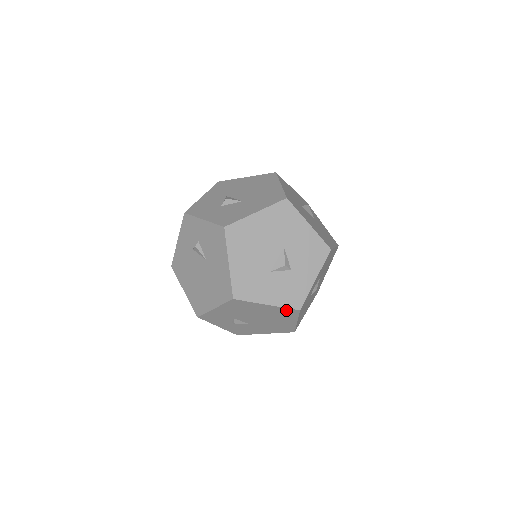
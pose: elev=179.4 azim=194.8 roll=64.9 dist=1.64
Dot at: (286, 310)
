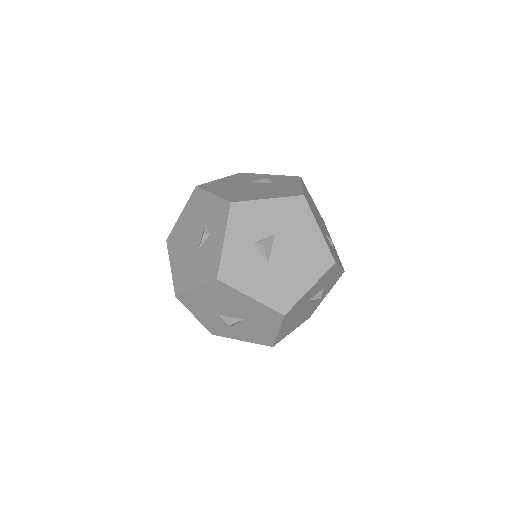
Dot at: occluded
